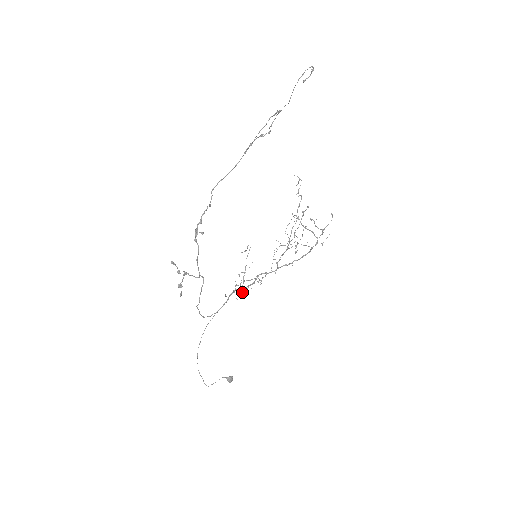
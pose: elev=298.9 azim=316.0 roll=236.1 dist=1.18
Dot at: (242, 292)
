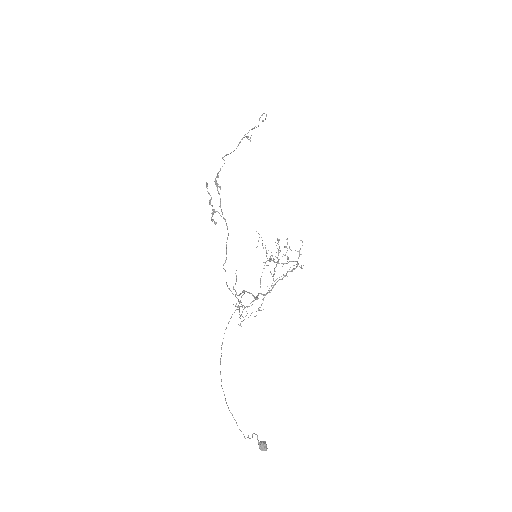
Dot at: (247, 313)
